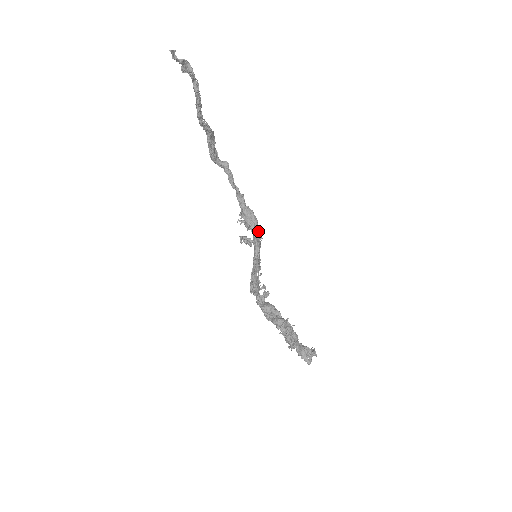
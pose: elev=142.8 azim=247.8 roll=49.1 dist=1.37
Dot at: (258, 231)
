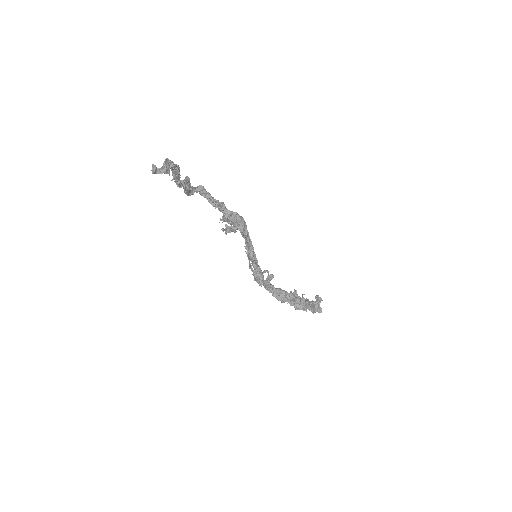
Dot at: (246, 226)
